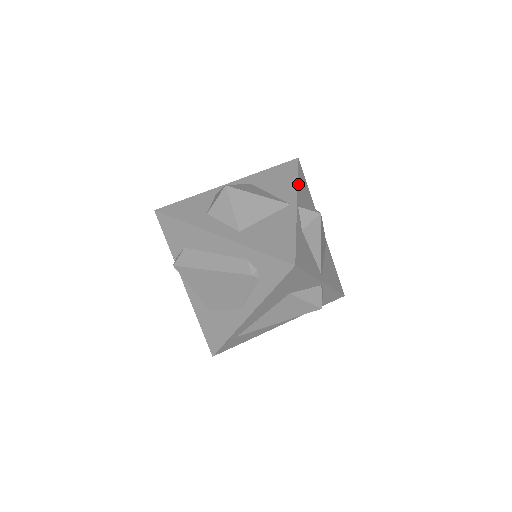
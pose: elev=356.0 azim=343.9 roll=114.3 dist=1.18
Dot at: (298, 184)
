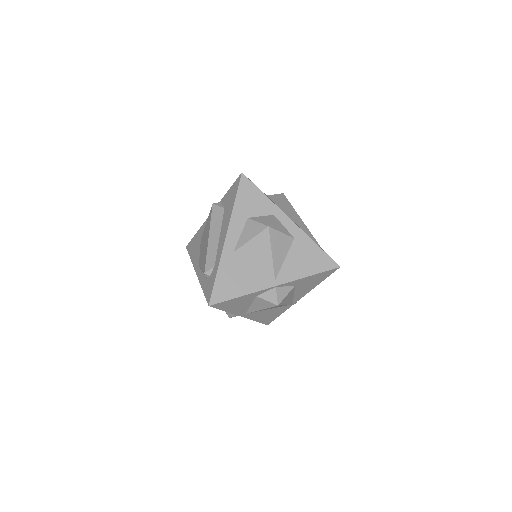
Dot at: (304, 278)
